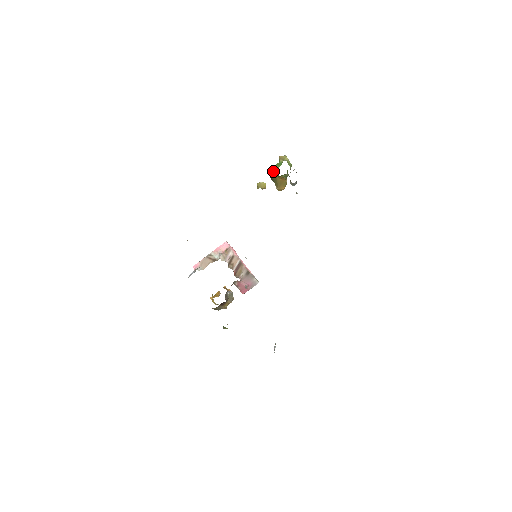
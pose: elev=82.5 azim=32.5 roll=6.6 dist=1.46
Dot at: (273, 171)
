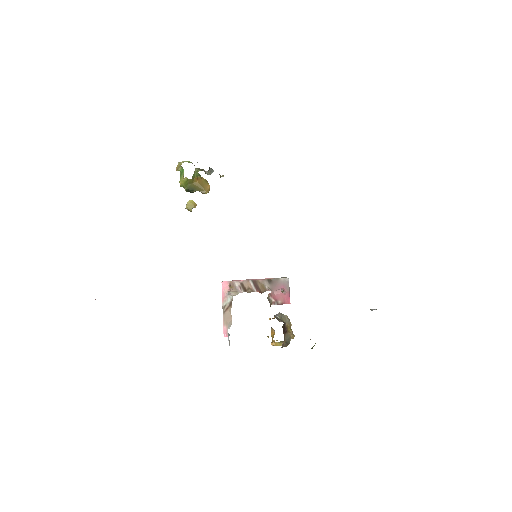
Dot at: (184, 183)
